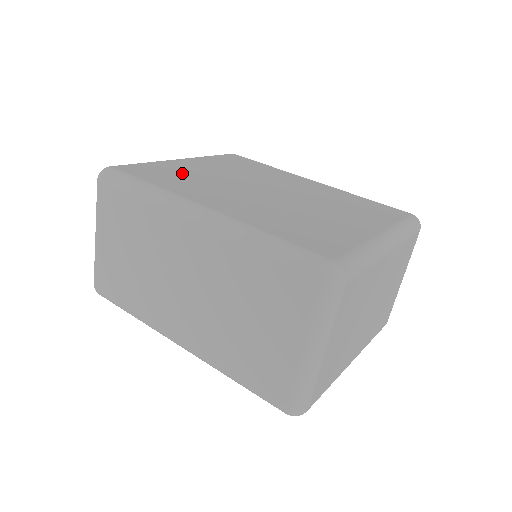
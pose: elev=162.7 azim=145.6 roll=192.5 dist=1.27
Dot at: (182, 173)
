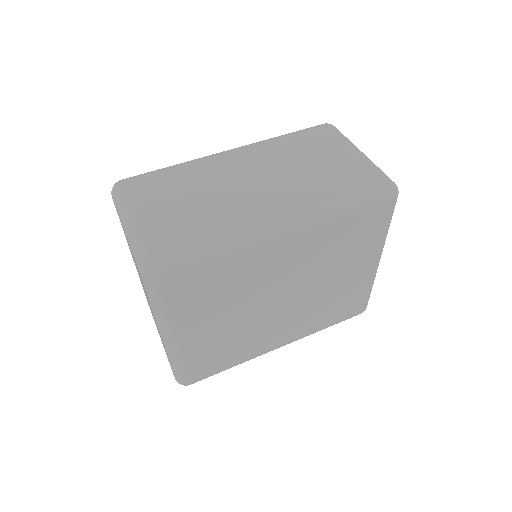
Dot at: occluded
